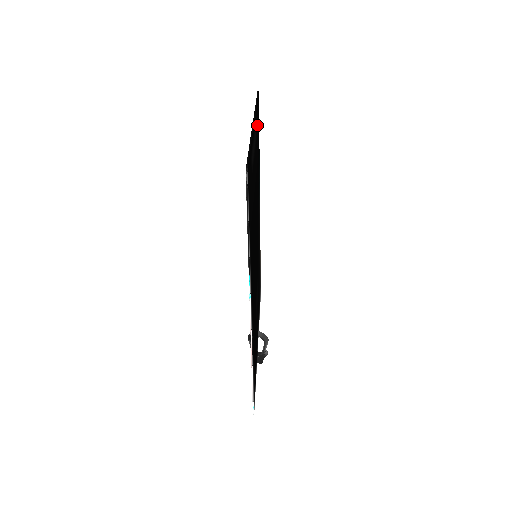
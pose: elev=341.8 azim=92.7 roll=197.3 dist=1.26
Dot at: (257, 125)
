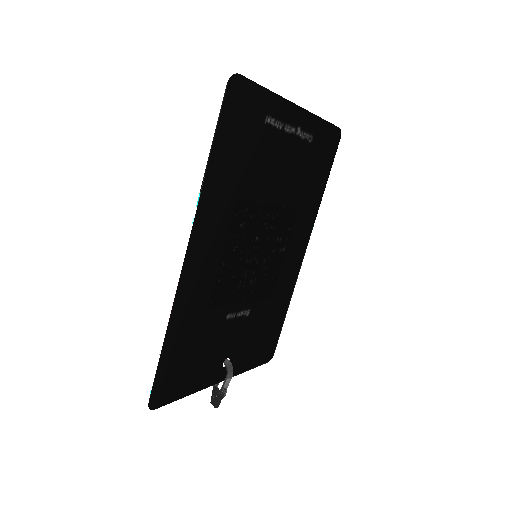
Dot at: (319, 145)
